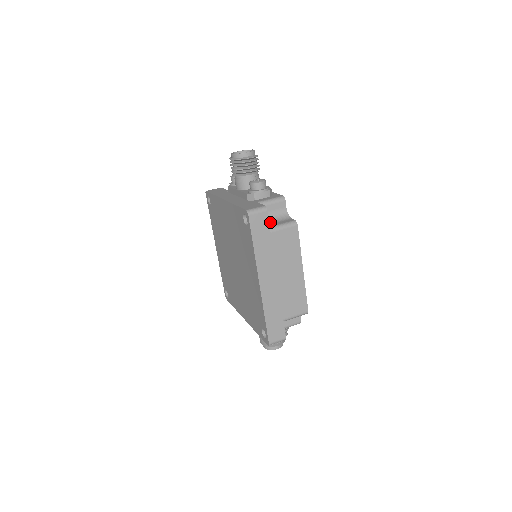
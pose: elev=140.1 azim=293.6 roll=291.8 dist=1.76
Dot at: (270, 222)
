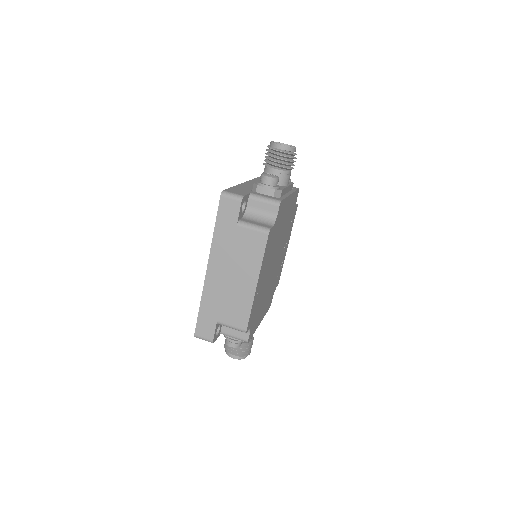
Dot at: (250, 218)
